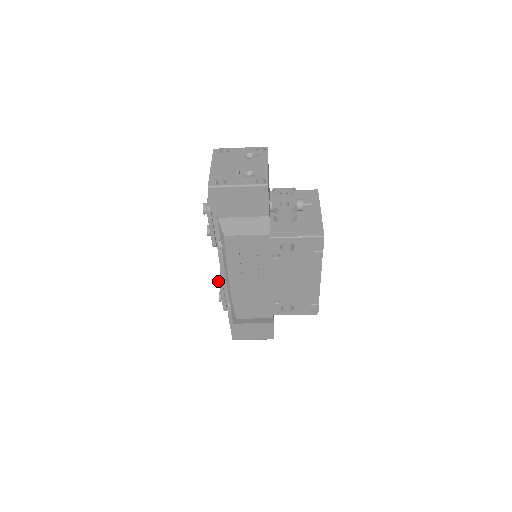
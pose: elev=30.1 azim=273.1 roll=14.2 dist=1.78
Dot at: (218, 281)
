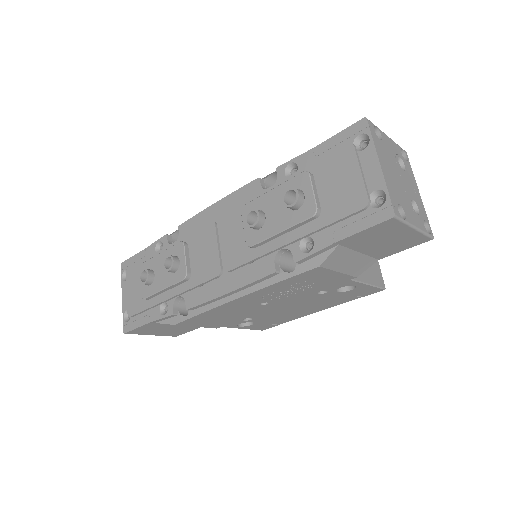
Dot at: (175, 267)
